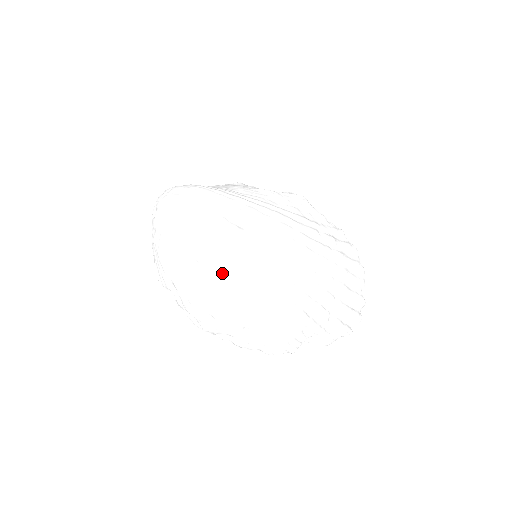
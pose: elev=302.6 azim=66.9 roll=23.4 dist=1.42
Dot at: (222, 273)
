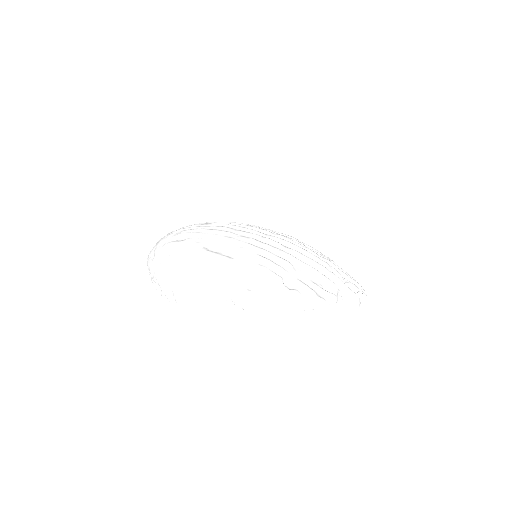
Dot at: (241, 243)
